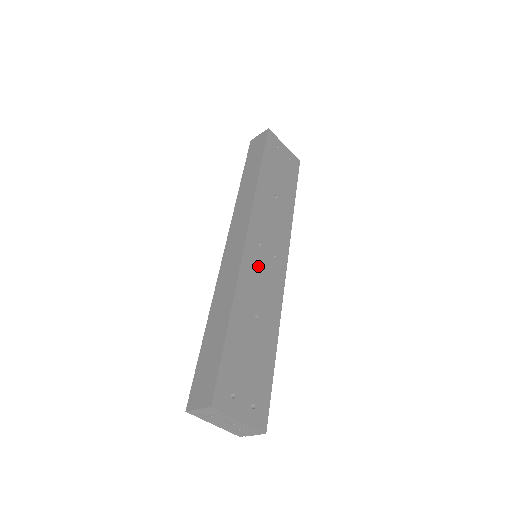
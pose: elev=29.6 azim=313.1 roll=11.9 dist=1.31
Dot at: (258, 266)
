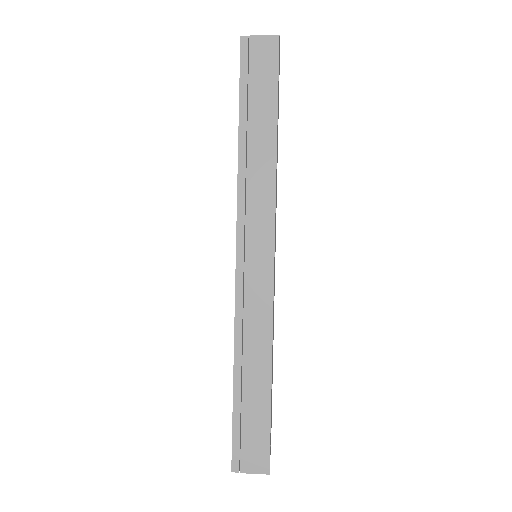
Dot at: occluded
